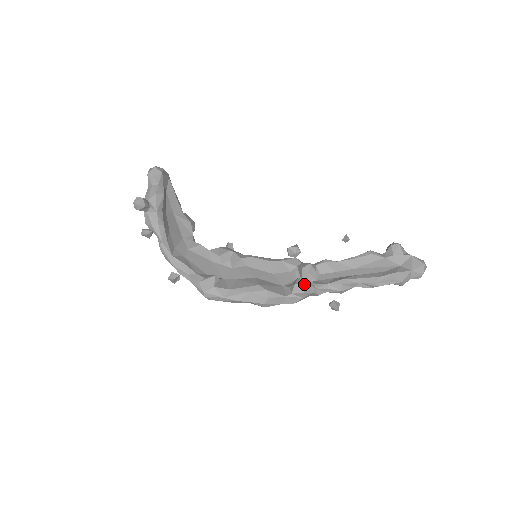
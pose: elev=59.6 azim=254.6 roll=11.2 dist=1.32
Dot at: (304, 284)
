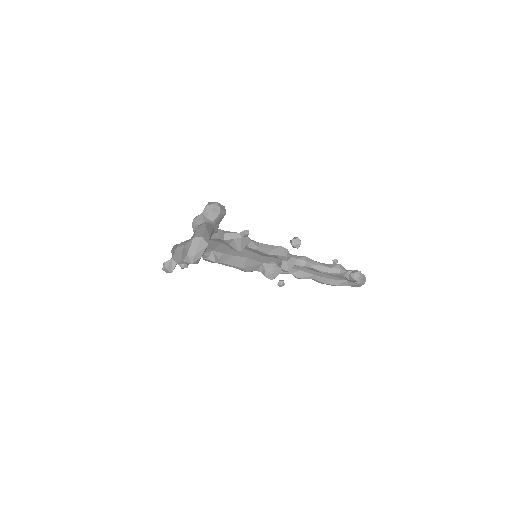
Dot at: occluded
